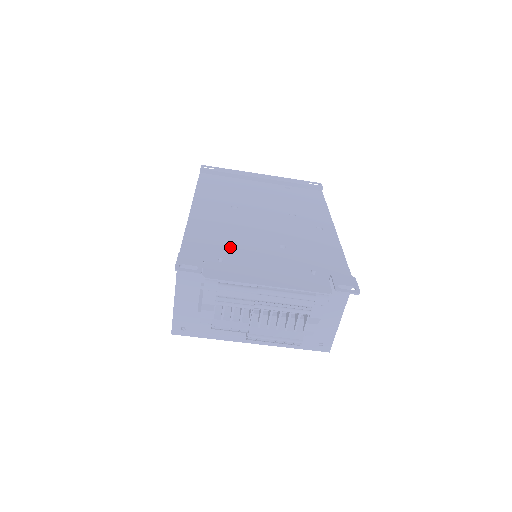
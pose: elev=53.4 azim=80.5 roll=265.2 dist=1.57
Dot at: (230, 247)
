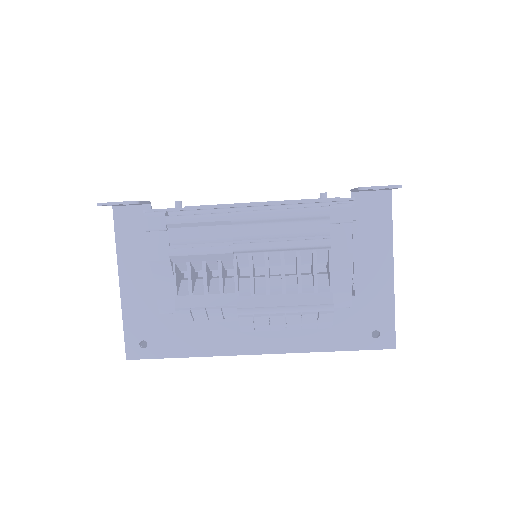
Dot at: occluded
